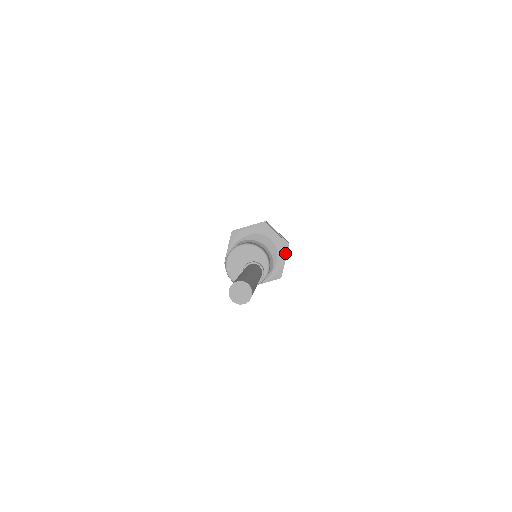
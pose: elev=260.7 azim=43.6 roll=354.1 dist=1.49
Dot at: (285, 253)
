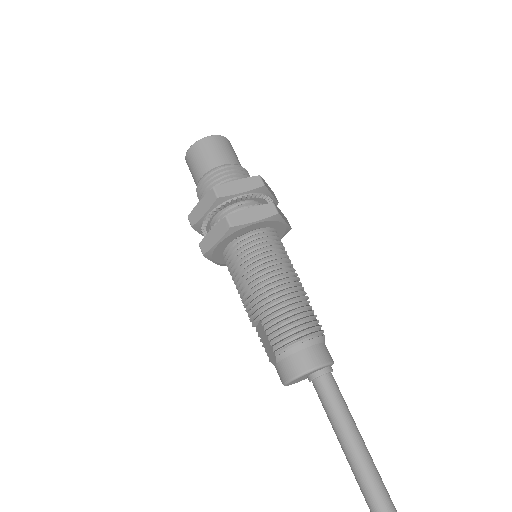
Dot at: (280, 221)
